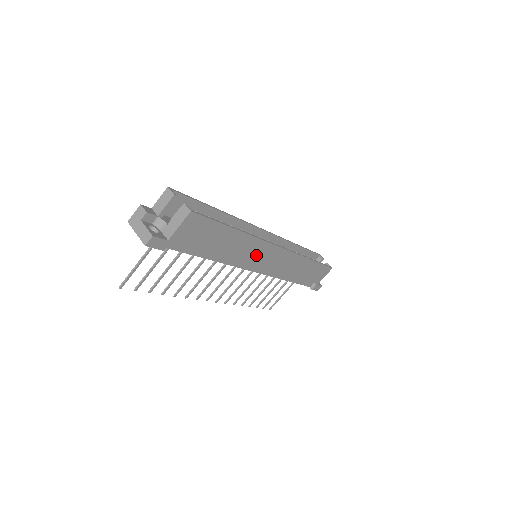
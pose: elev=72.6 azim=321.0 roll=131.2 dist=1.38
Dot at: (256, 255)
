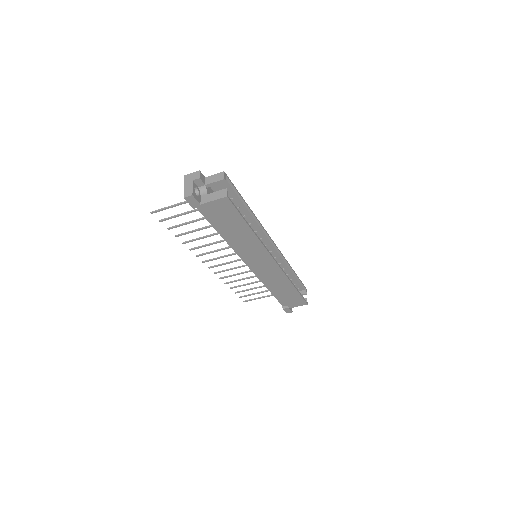
Dot at: (255, 255)
